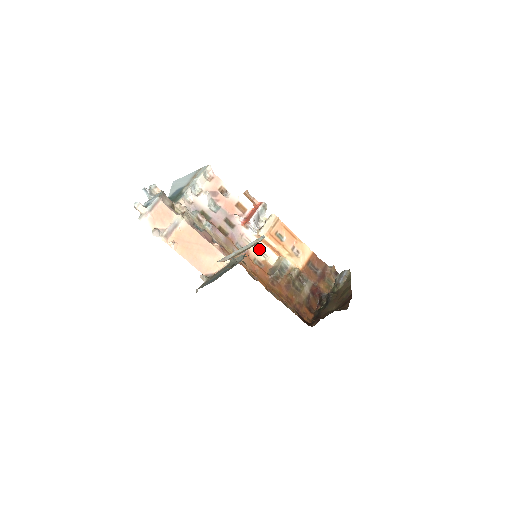
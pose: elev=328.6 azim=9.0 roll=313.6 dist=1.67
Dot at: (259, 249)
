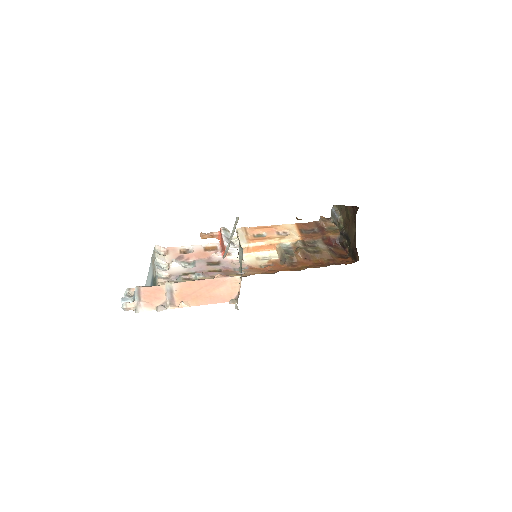
Dot at: (256, 258)
